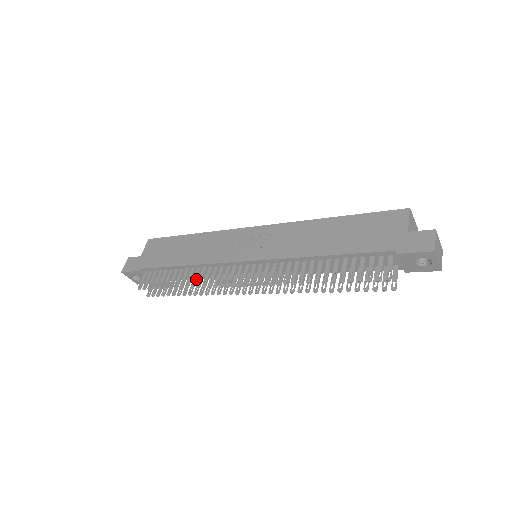
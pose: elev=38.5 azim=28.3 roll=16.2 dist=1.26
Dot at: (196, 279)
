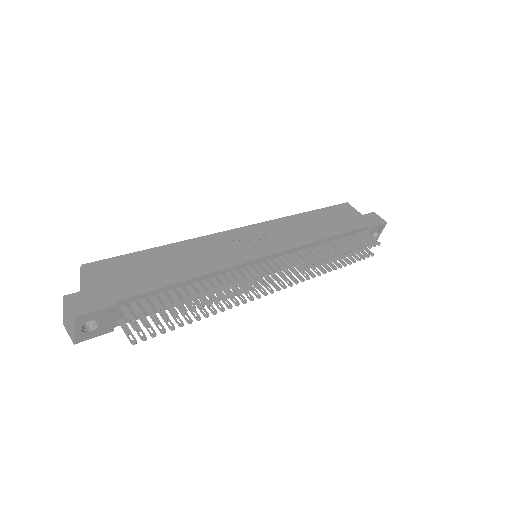
Dot at: (223, 288)
